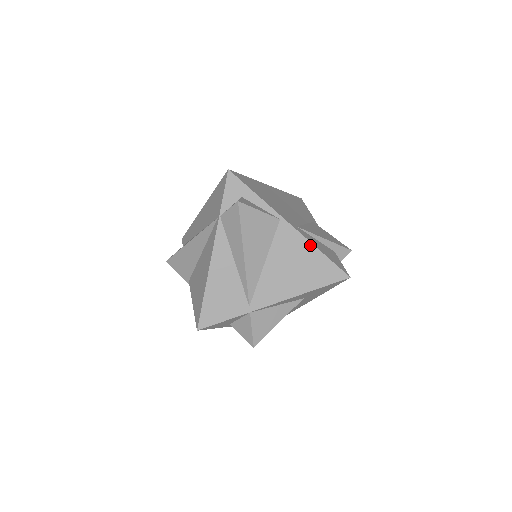
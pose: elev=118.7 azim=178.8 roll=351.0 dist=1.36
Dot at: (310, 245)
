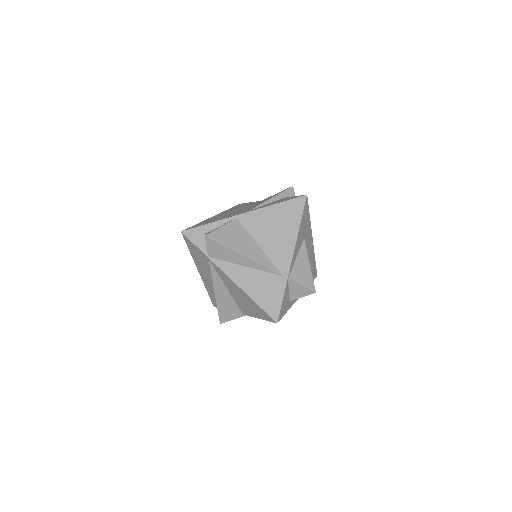
Dot at: (267, 208)
